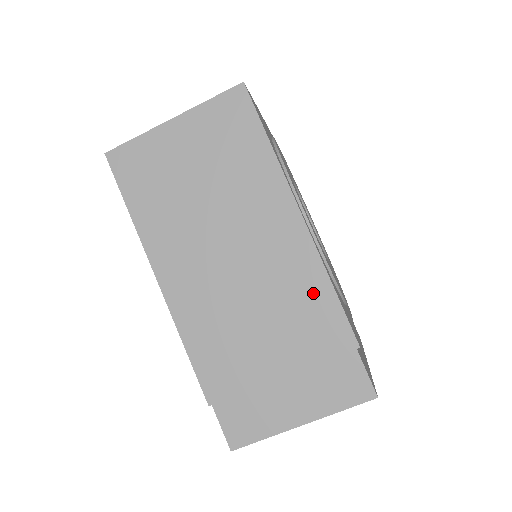
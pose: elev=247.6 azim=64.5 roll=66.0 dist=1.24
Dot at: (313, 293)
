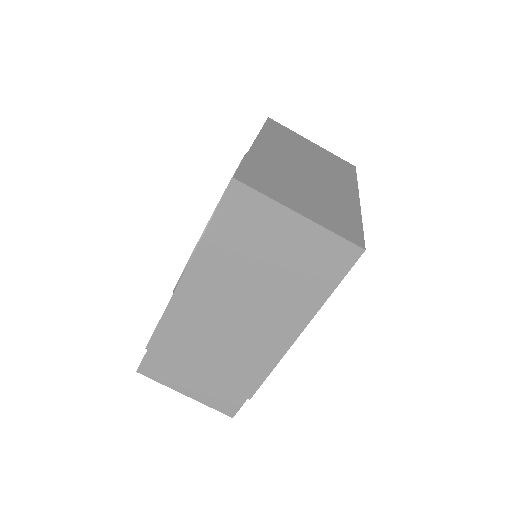
Dot at: (258, 365)
